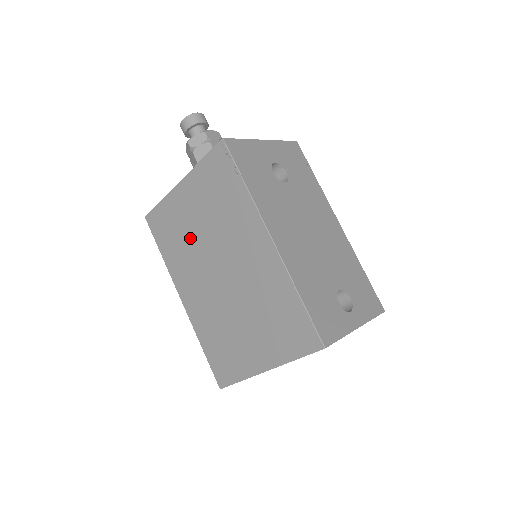
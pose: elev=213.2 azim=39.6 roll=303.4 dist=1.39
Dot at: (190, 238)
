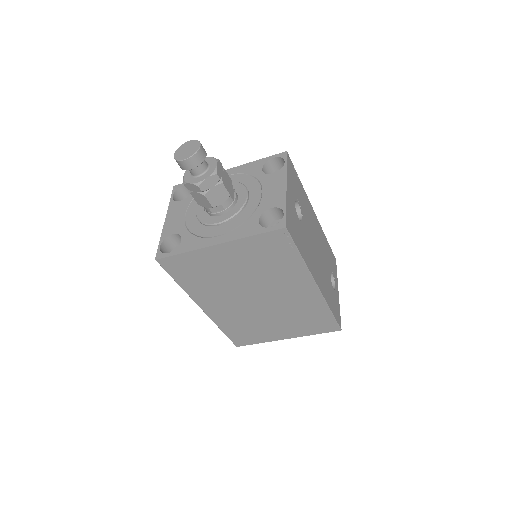
Dot at: (223, 279)
